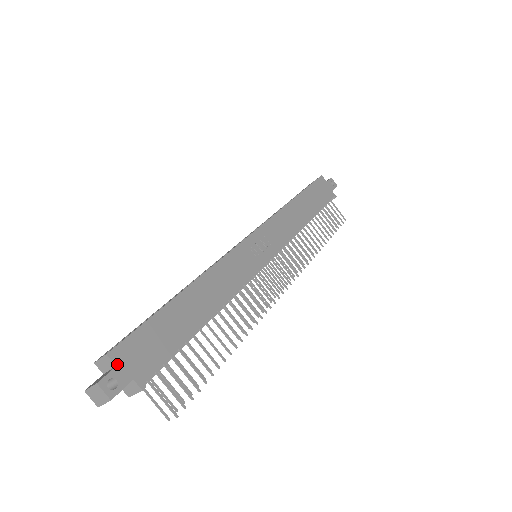
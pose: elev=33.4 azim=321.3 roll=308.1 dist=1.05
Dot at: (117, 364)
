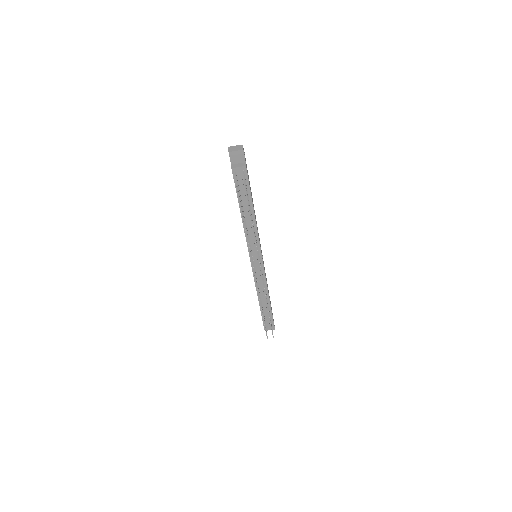
Dot at: occluded
